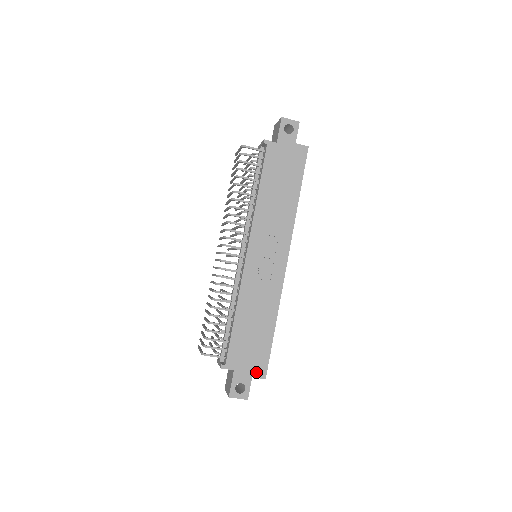
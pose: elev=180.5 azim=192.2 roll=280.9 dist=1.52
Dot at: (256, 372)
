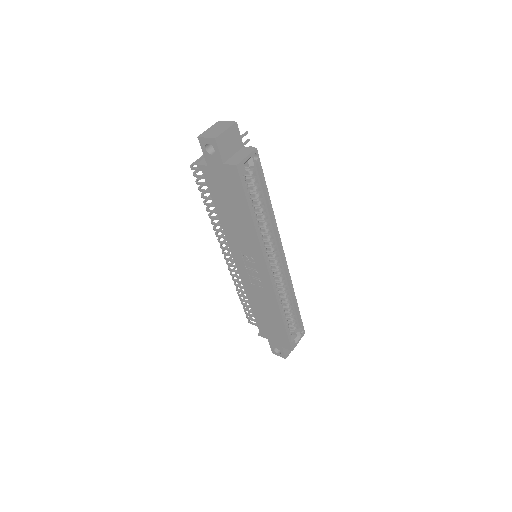
Dot at: (283, 345)
